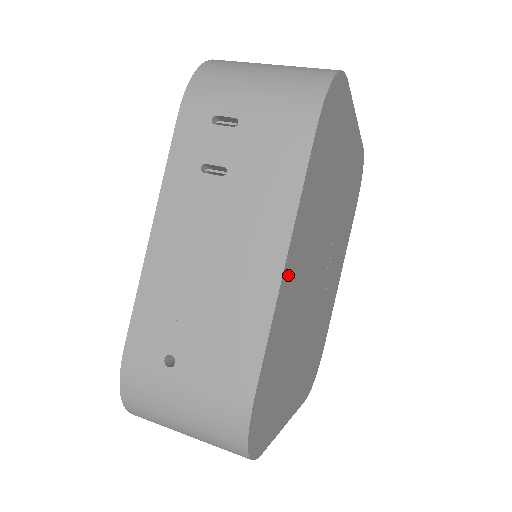
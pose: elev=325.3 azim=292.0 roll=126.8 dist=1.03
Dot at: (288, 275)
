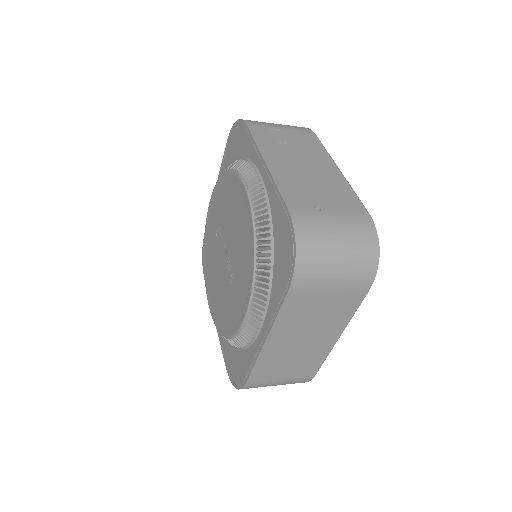
Dot at: occluded
